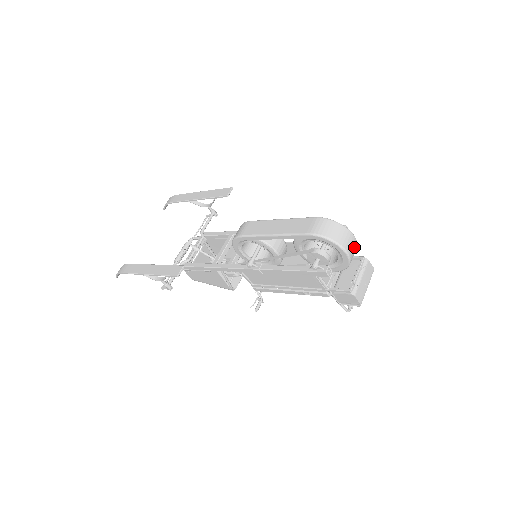
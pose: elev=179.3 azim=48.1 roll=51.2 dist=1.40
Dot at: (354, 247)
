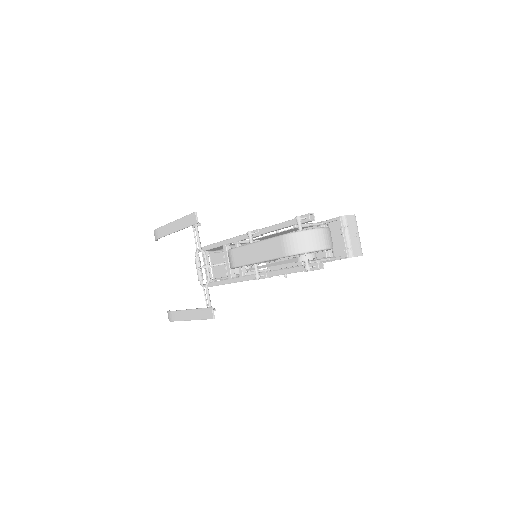
Dot at: (327, 235)
